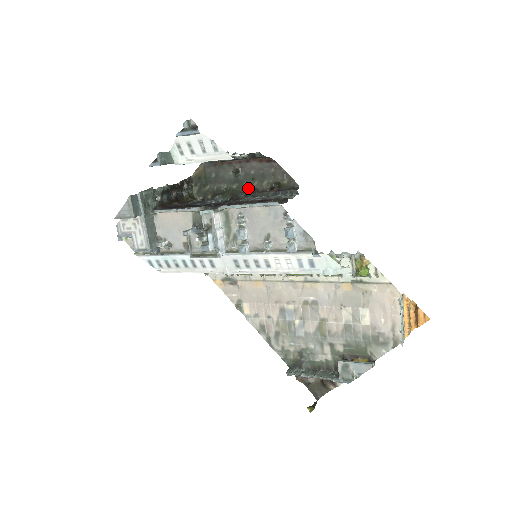
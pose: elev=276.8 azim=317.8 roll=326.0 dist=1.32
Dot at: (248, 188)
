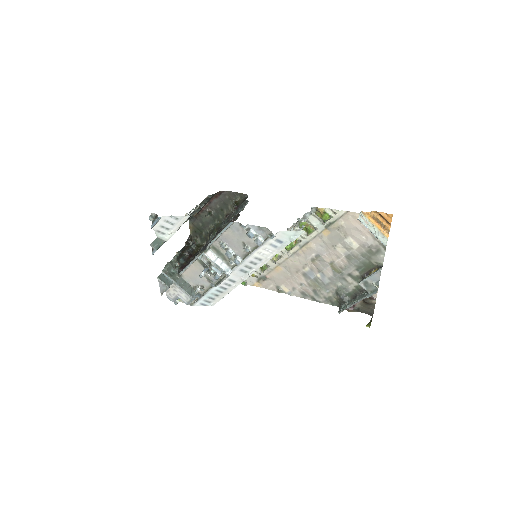
Dot at: (224, 217)
